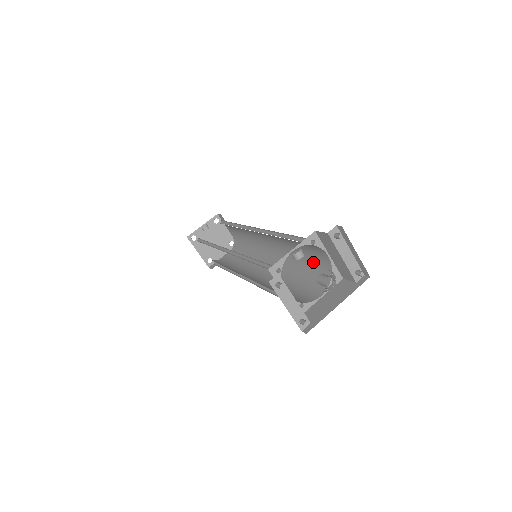
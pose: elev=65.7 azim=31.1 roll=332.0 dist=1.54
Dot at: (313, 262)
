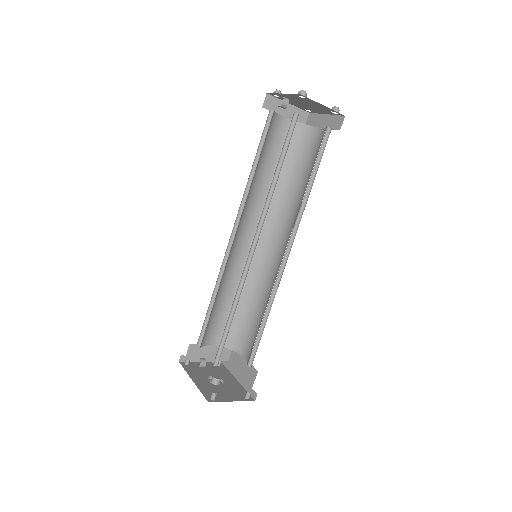
Dot at: occluded
